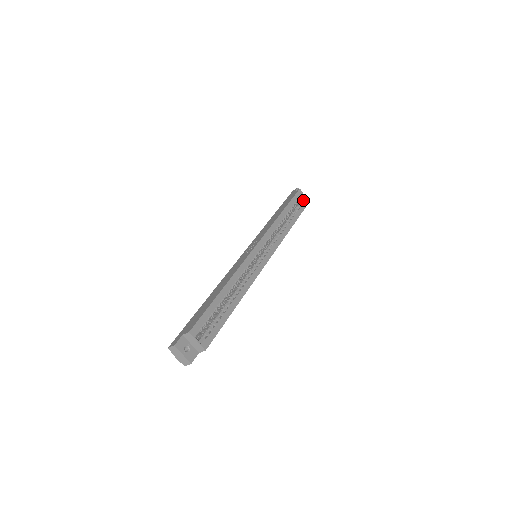
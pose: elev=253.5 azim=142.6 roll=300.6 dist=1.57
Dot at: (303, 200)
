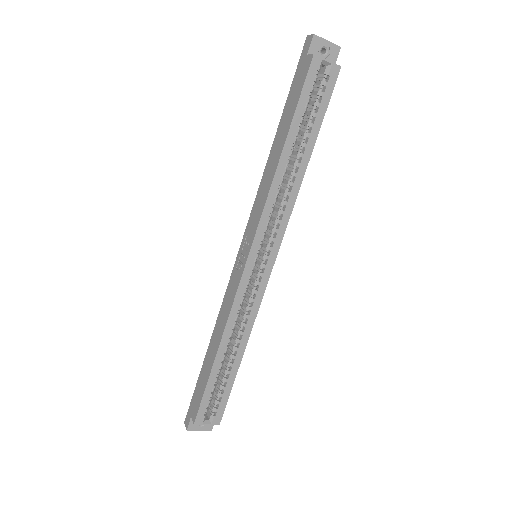
Dot at: (326, 74)
